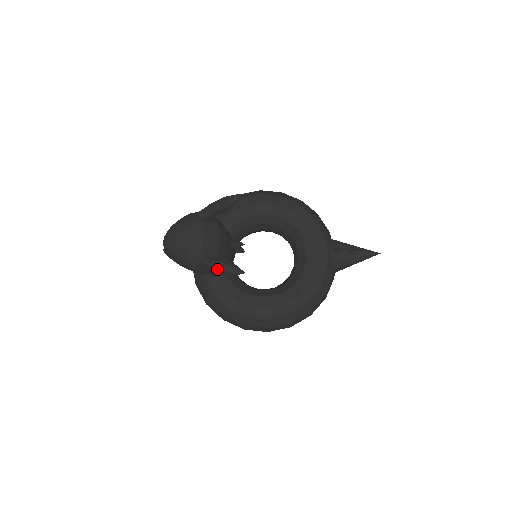
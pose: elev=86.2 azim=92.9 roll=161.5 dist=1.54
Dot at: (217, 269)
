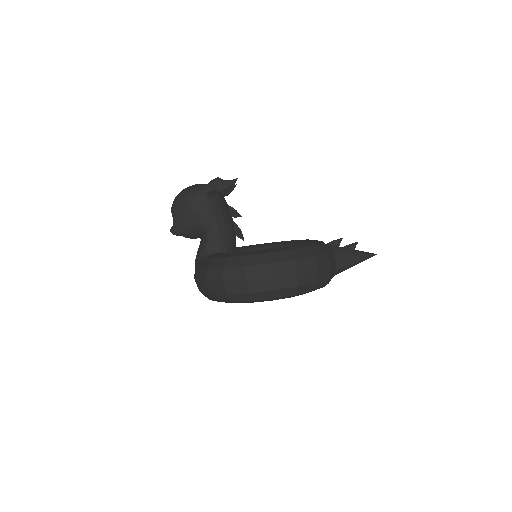
Dot at: (215, 183)
